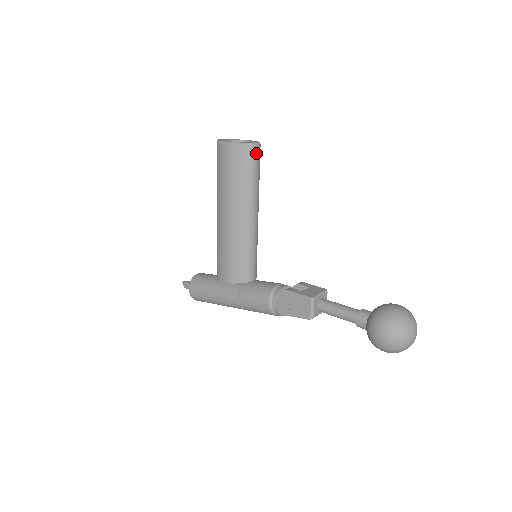
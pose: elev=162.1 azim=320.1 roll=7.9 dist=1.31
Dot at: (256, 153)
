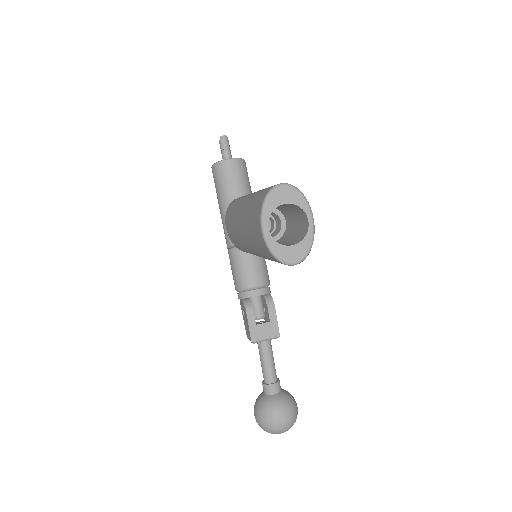
Dot at: occluded
